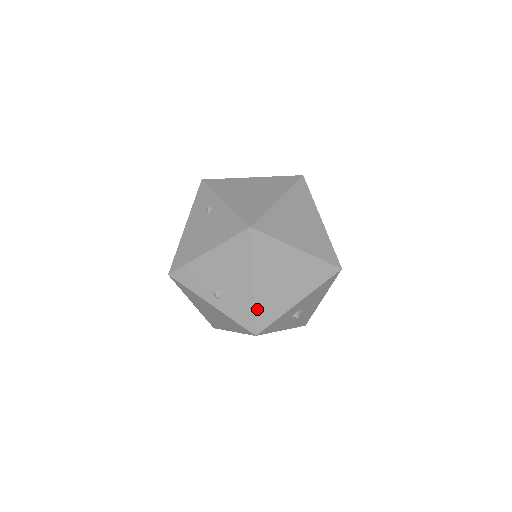
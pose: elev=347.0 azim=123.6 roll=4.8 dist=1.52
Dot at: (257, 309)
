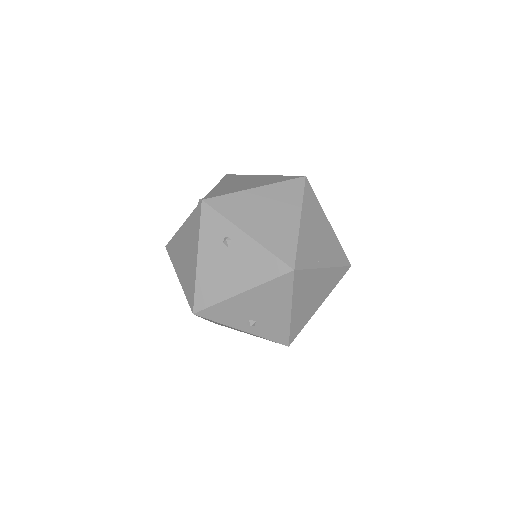
Dot at: (292, 328)
